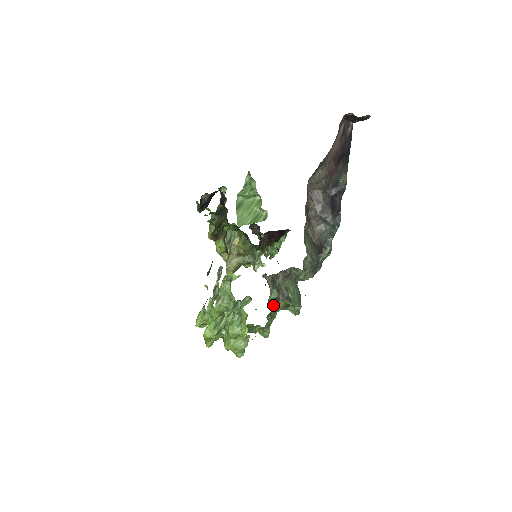
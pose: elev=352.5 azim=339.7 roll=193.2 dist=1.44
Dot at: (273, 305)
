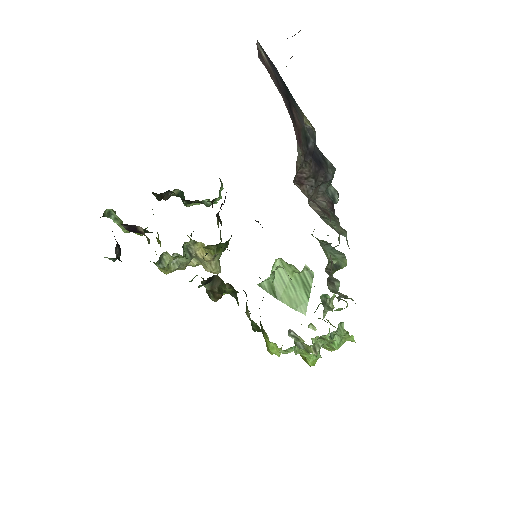
Dot at: occluded
